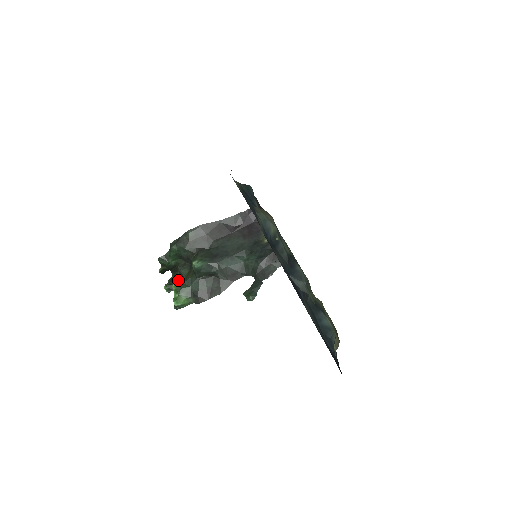
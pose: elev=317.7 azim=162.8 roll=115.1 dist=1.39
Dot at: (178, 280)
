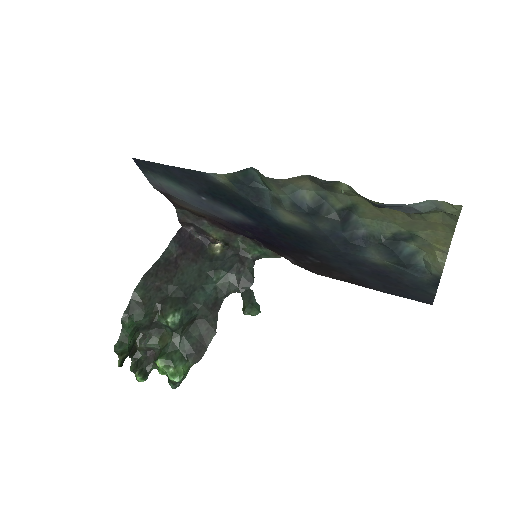
Dot at: (147, 359)
